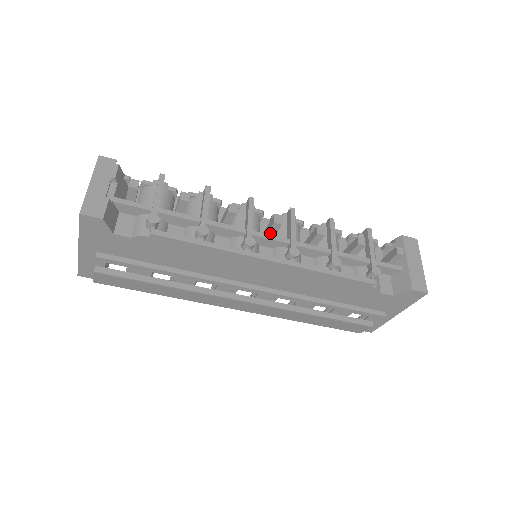
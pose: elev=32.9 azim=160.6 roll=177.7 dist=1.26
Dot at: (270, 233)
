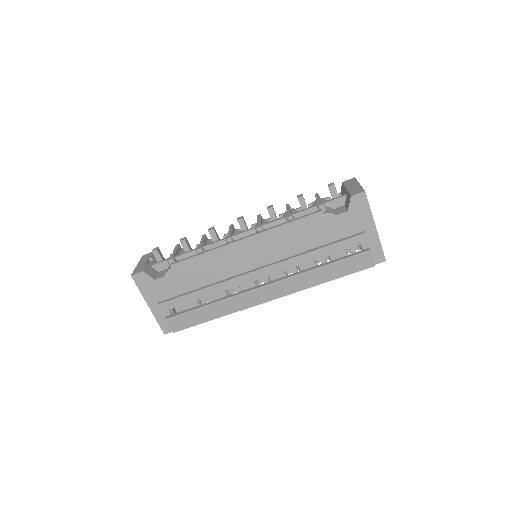
Dot at: (243, 230)
